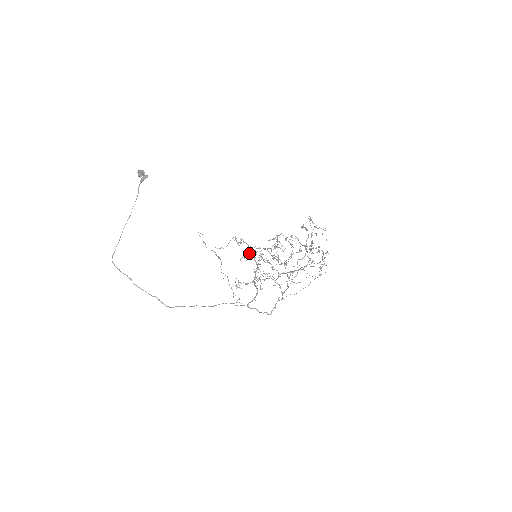
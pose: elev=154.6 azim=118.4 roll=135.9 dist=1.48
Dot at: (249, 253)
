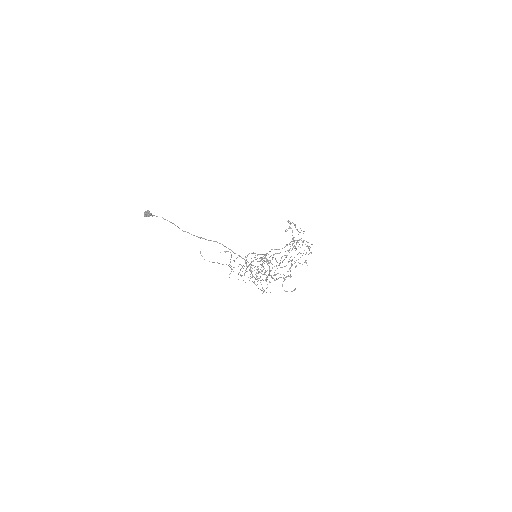
Dot at: occluded
